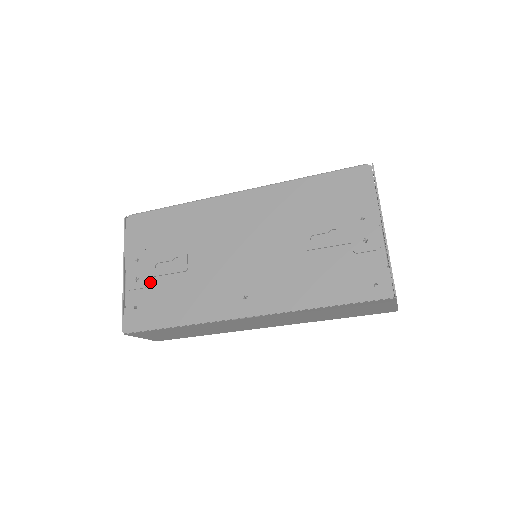
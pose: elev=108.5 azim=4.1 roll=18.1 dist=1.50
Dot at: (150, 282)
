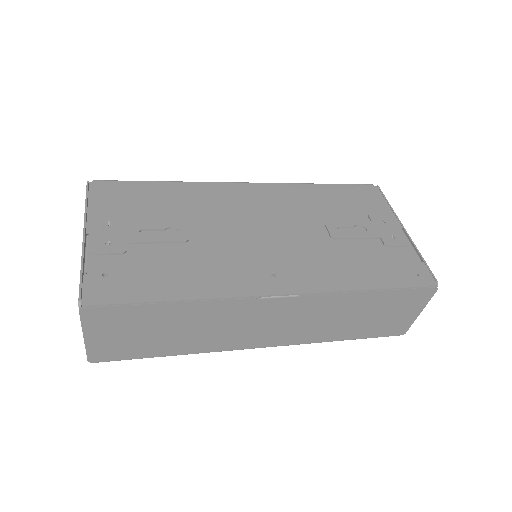
Dot at: (130, 248)
